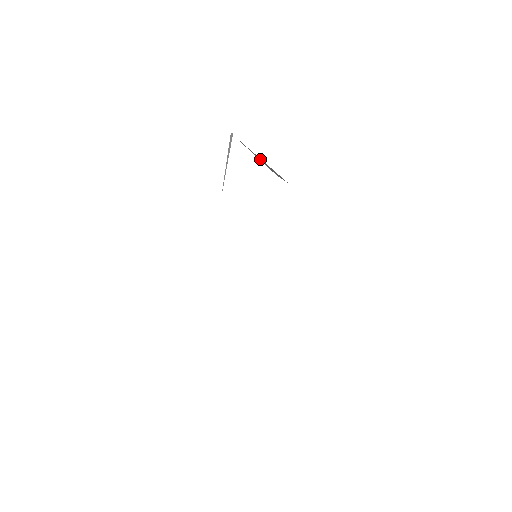
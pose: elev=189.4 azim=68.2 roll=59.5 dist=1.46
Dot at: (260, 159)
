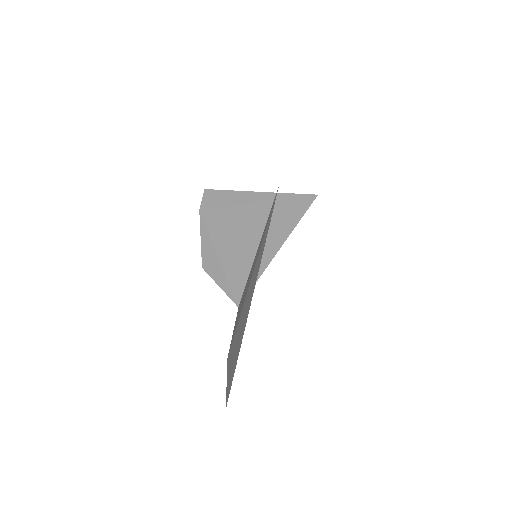
Dot at: occluded
